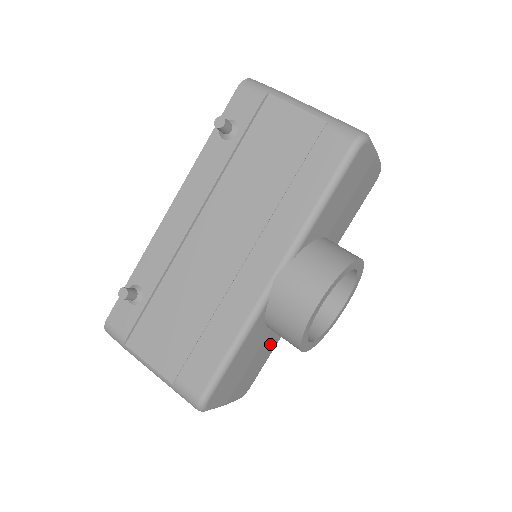
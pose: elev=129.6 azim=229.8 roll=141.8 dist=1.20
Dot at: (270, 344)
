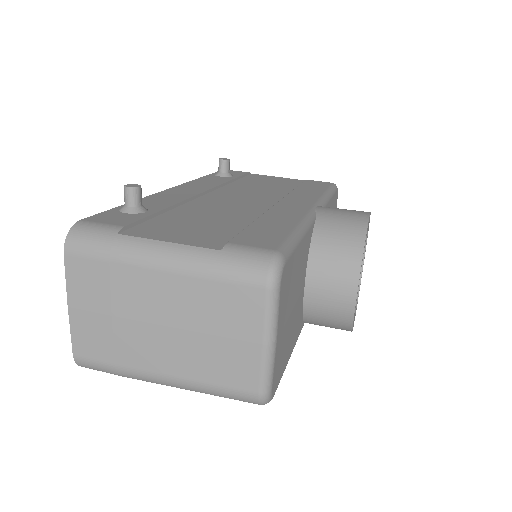
Dot at: (295, 327)
